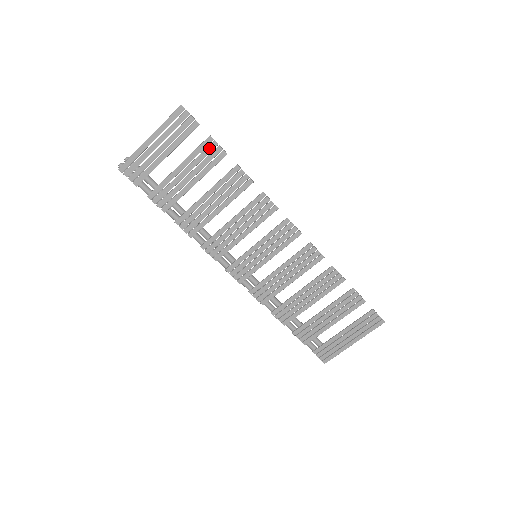
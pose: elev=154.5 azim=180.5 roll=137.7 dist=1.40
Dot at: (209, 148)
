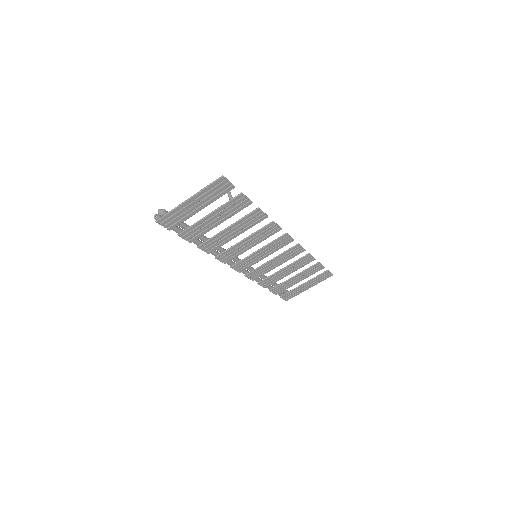
Dot at: (239, 201)
